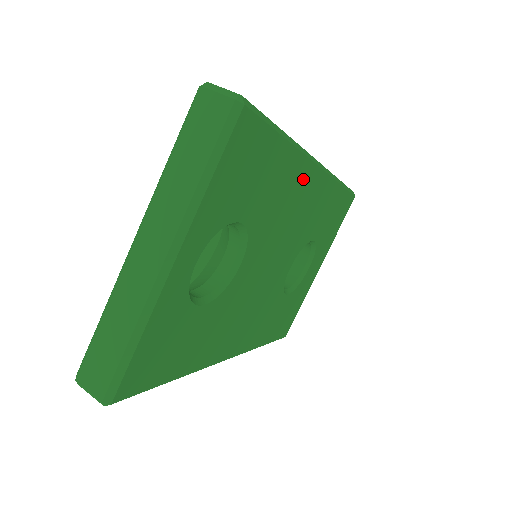
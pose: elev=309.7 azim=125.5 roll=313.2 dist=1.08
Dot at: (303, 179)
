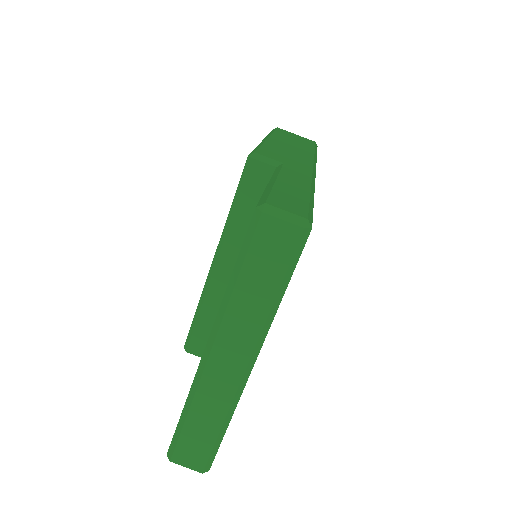
Dot at: occluded
